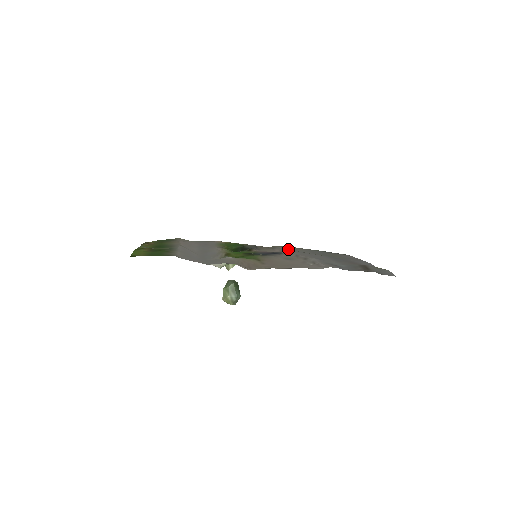
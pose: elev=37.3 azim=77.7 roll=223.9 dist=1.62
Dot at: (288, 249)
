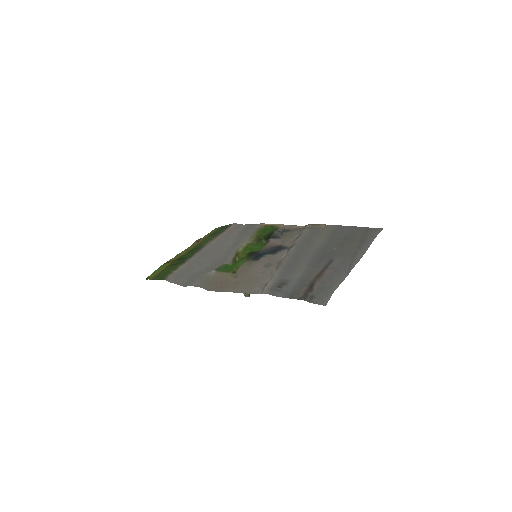
Dot at: (305, 235)
